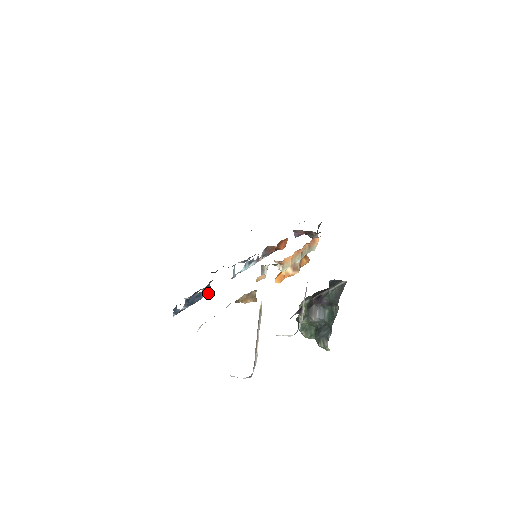
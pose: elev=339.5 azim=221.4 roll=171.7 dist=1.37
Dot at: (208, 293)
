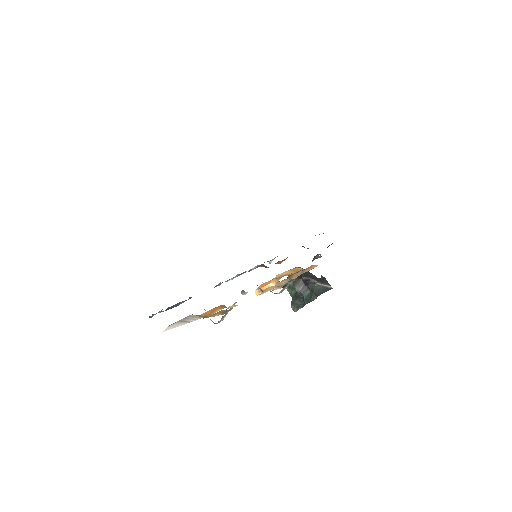
Dot at: occluded
